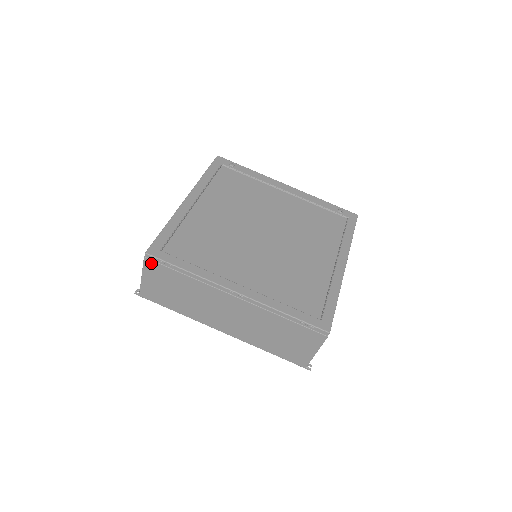
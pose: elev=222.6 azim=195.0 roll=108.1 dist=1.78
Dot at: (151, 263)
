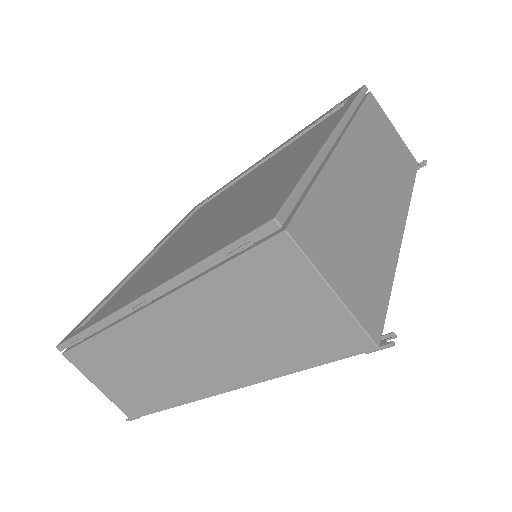
Dot at: (72, 356)
